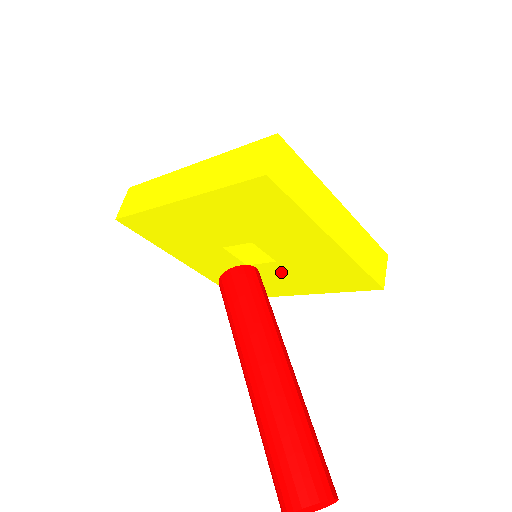
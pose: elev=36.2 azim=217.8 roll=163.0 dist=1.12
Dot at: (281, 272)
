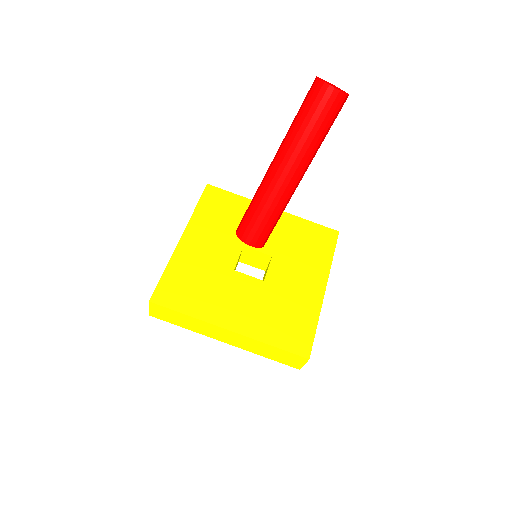
Dot at: (286, 268)
